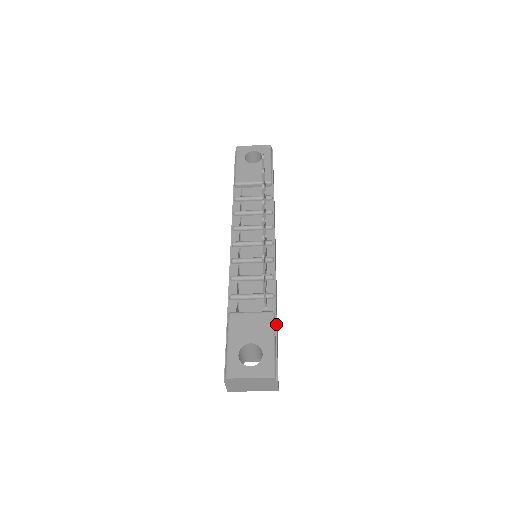
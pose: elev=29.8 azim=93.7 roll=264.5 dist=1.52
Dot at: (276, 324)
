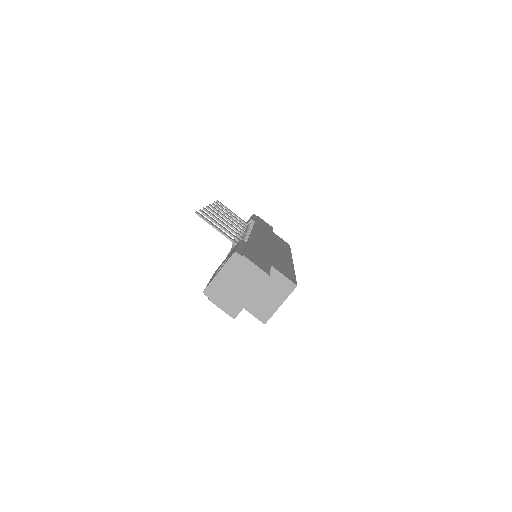
Dot at: (247, 244)
